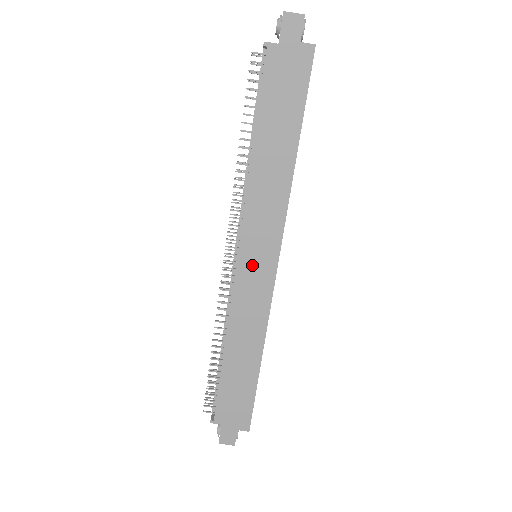
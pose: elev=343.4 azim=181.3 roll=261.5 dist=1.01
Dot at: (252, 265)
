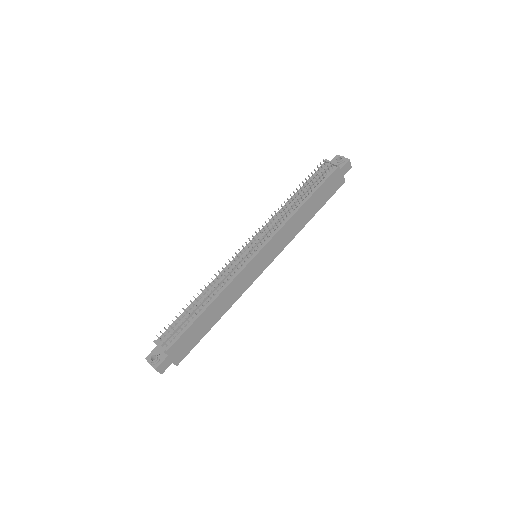
Dot at: (259, 261)
